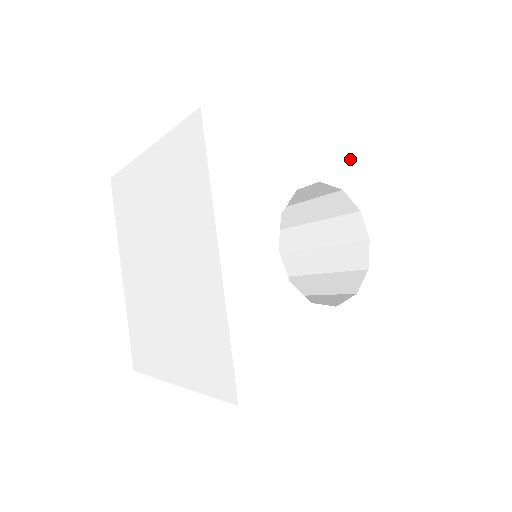
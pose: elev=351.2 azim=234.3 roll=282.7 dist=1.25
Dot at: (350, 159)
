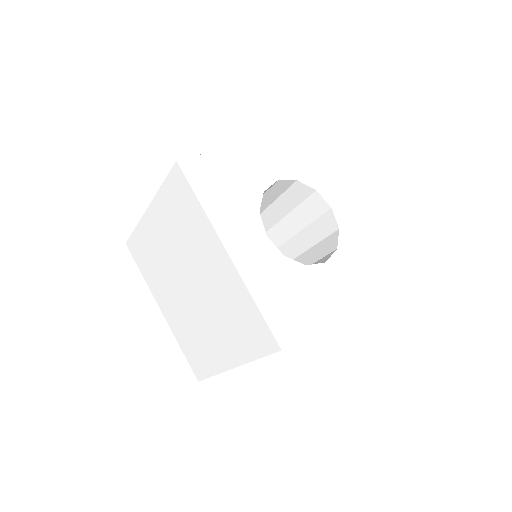
Dot at: (294, 157)
